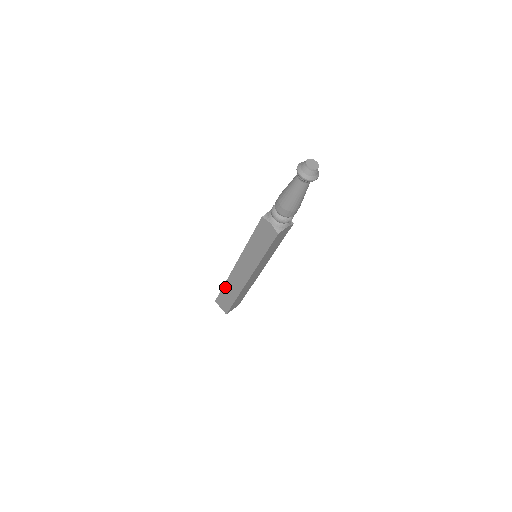
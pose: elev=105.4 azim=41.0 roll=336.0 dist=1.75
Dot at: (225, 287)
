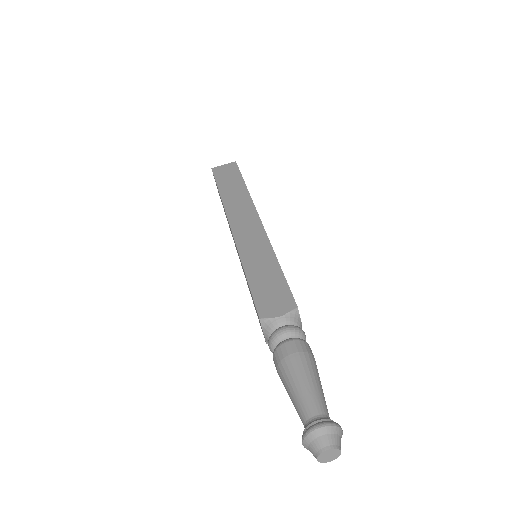
Dot at: occluded
